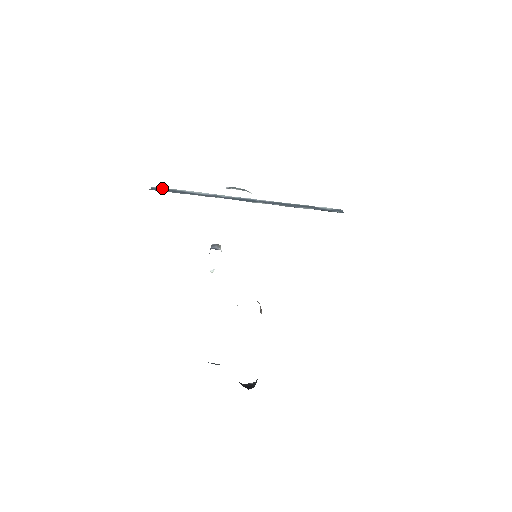
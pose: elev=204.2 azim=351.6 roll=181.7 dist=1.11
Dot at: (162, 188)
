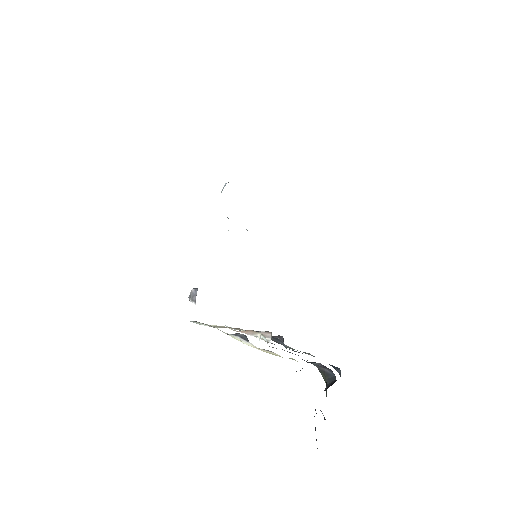
Dot at: occluded
